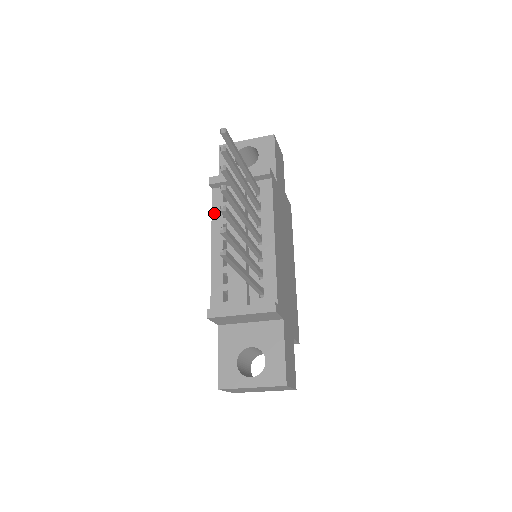
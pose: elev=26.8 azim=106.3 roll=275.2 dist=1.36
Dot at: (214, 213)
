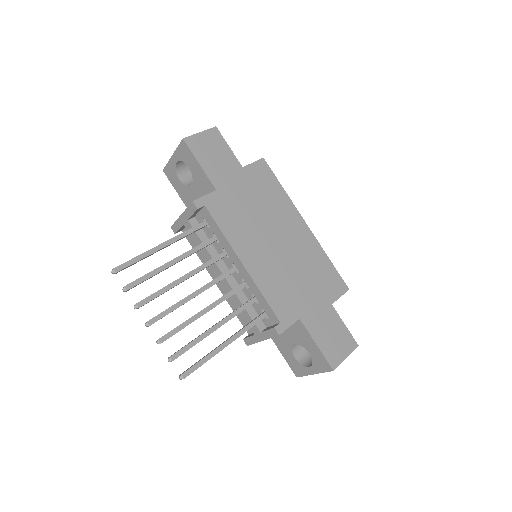
Dot at: (197, 253)
